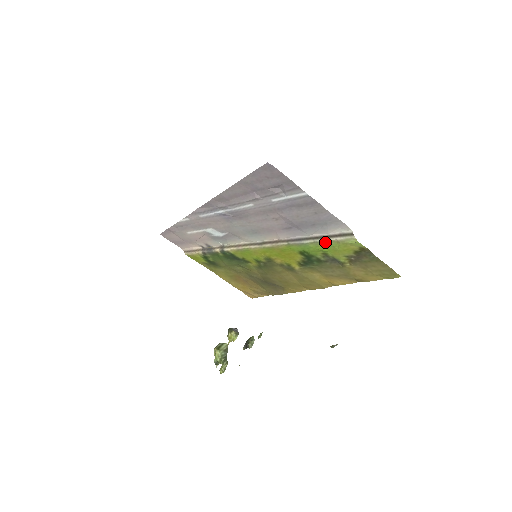
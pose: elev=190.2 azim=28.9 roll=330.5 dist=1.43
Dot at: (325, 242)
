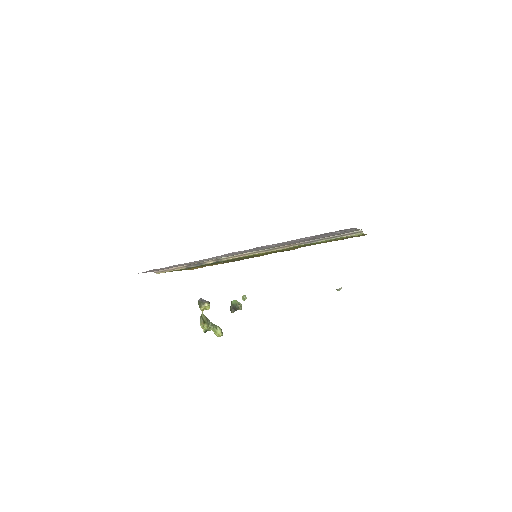
Dot at: (336, 238)
